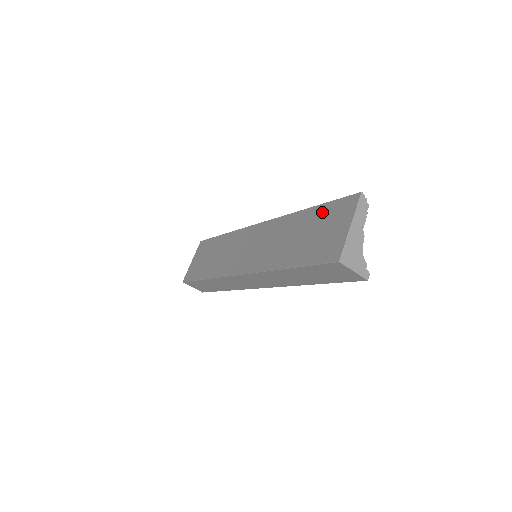
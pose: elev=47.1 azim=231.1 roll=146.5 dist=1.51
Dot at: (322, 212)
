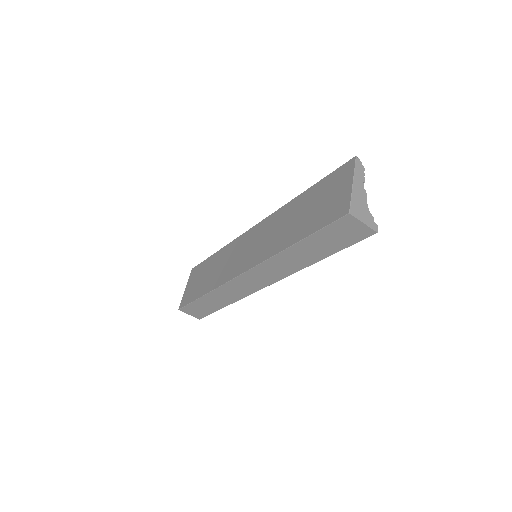
Dot at: (320, 187)
